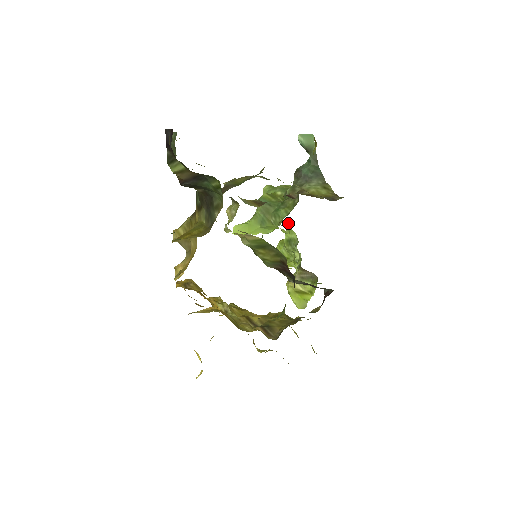
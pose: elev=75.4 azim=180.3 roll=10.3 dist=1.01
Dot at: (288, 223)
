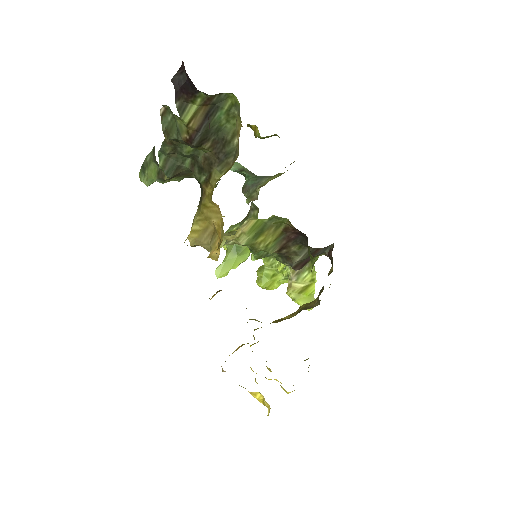
Dot at: occluded
